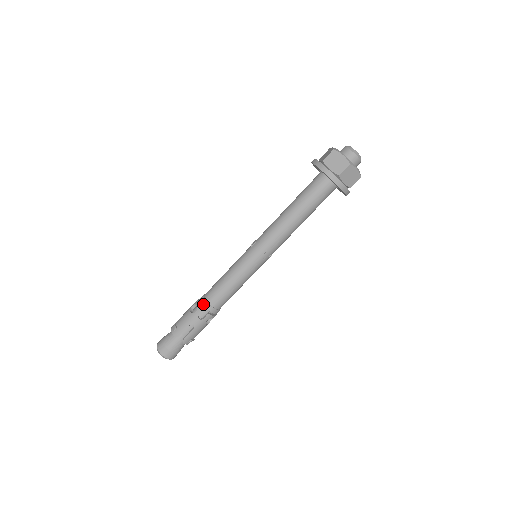
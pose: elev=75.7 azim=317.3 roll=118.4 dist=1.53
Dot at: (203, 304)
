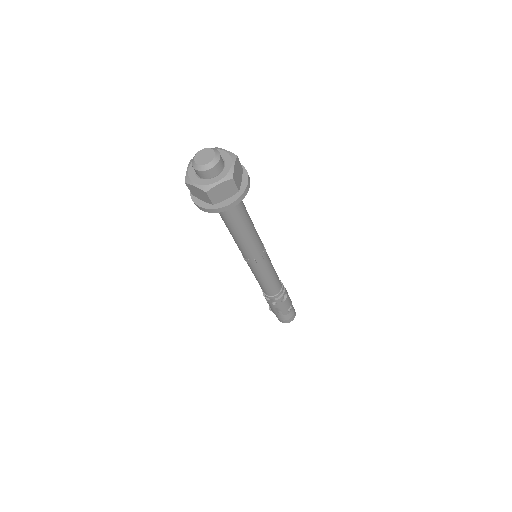
Dot at: (266, 297)
